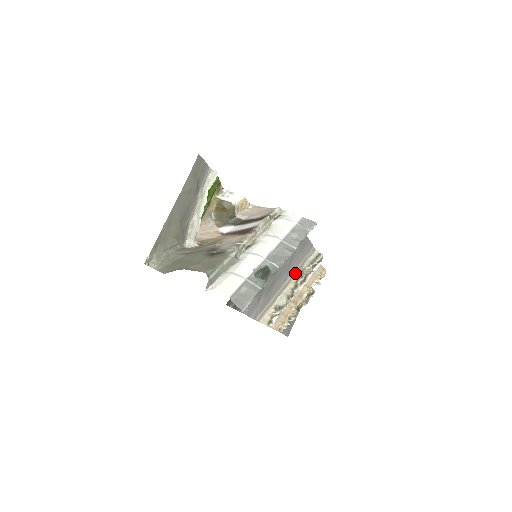
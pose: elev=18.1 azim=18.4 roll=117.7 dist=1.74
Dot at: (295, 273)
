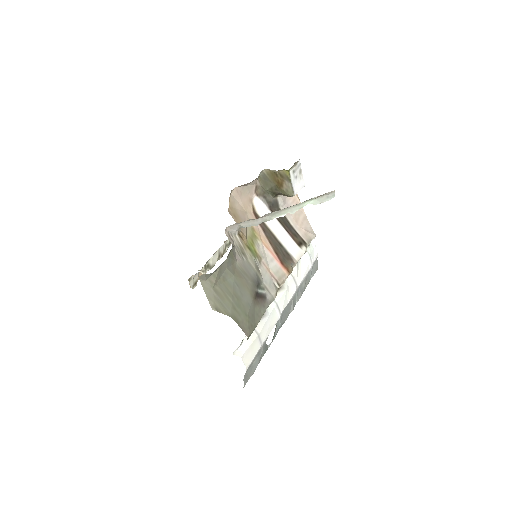
Dot at: occluded
